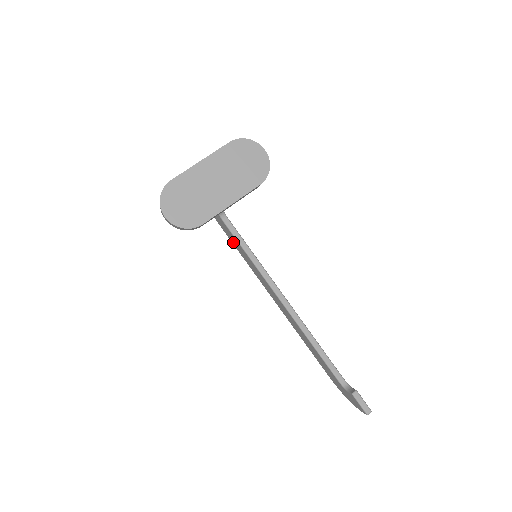
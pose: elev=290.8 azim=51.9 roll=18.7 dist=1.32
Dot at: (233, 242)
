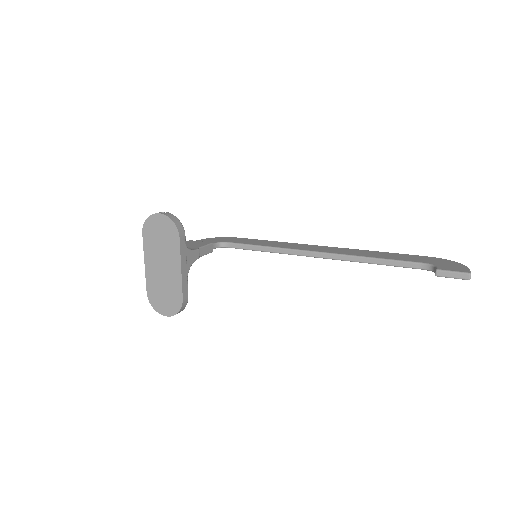
Dot at: occluded
